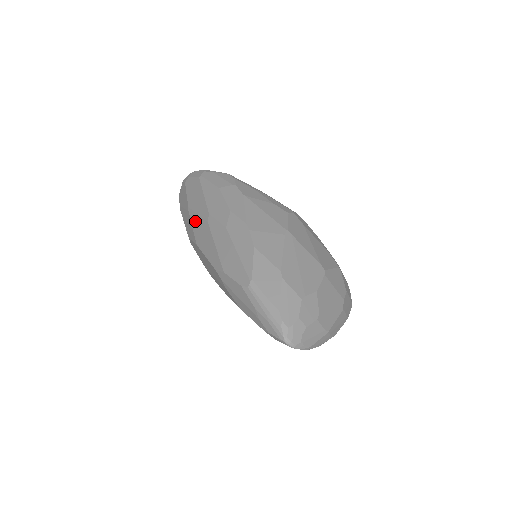
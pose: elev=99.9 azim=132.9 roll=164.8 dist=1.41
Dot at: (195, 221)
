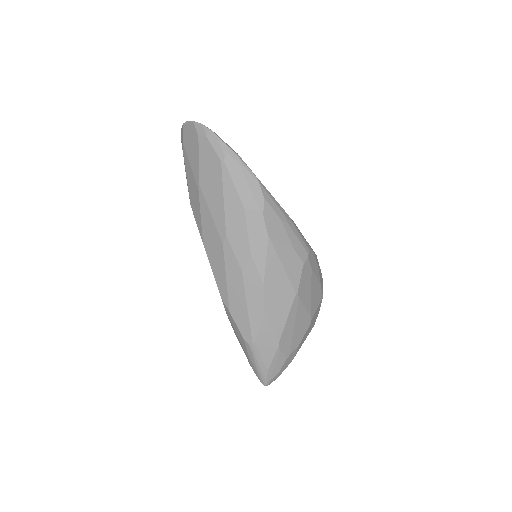
Dot at: (206, 217)
